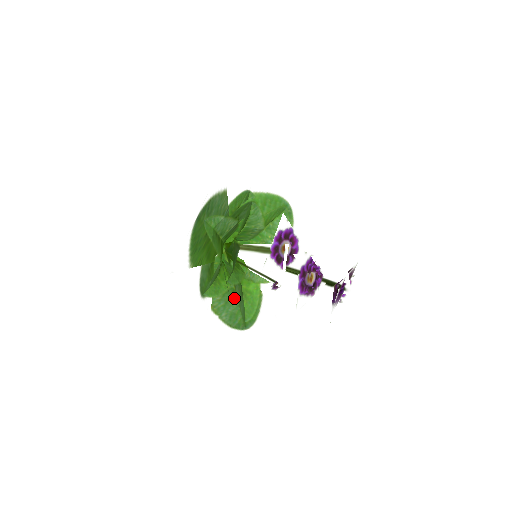
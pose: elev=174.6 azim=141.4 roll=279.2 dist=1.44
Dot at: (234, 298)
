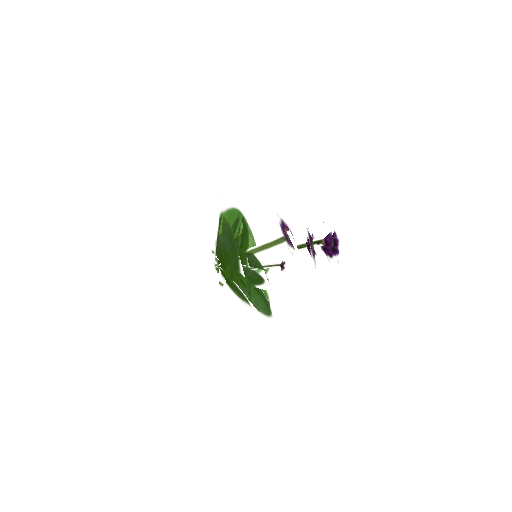
Dot at: occluded
